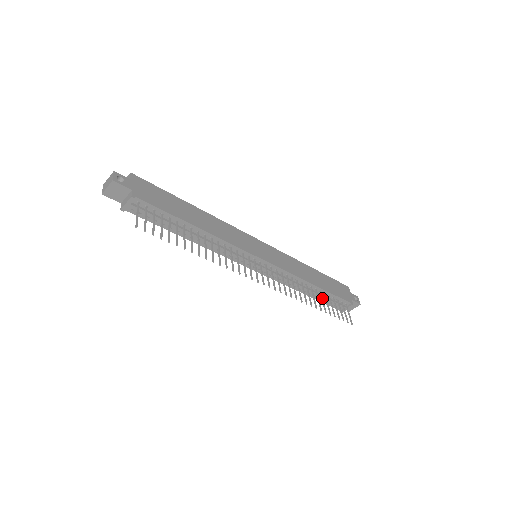
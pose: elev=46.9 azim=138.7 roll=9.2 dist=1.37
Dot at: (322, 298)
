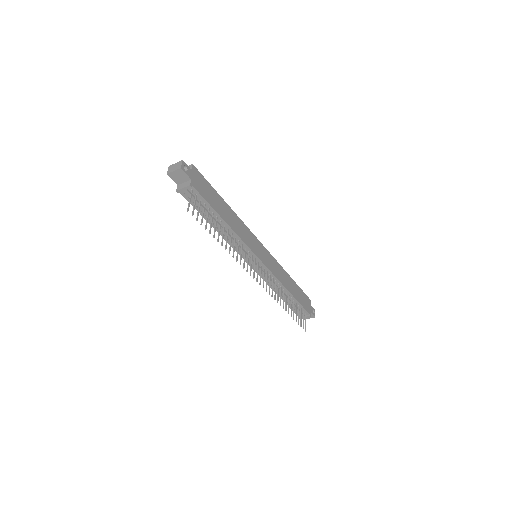
Dot at: (291, 304)
